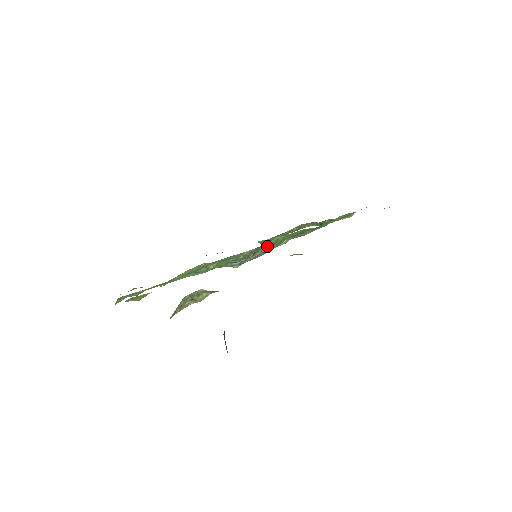
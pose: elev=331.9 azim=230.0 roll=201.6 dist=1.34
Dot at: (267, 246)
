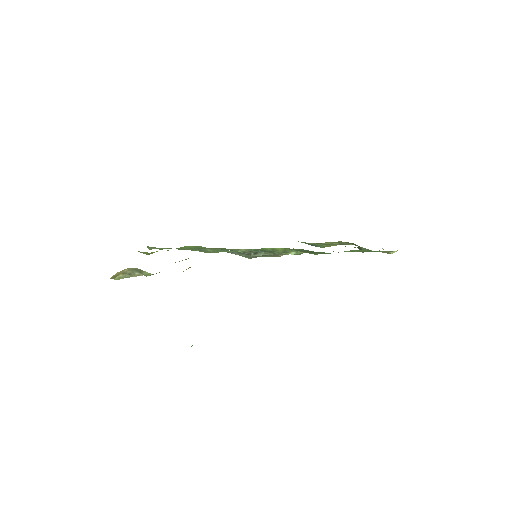
Dot at: (267, 251)
